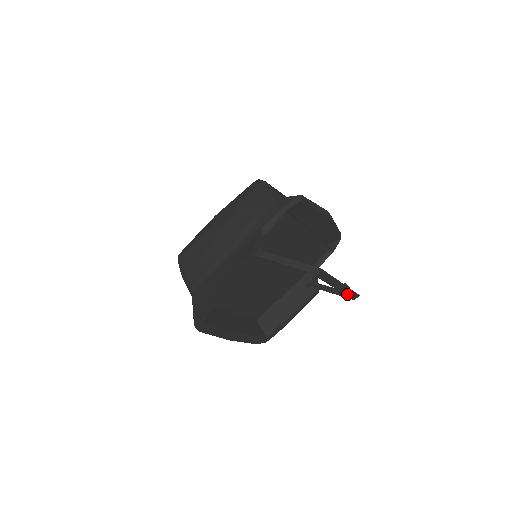
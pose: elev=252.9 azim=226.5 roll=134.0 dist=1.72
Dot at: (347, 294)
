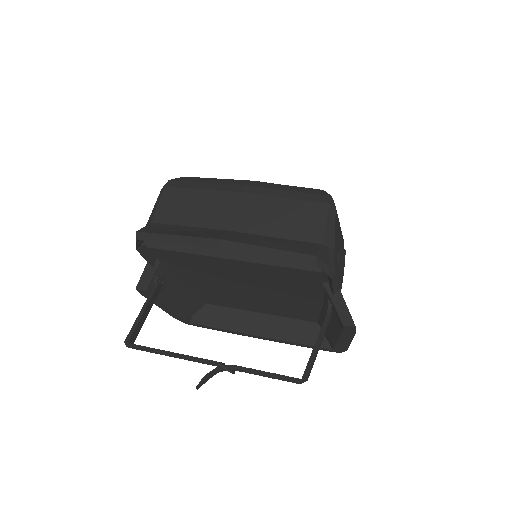
Dot at: (199, 382)
